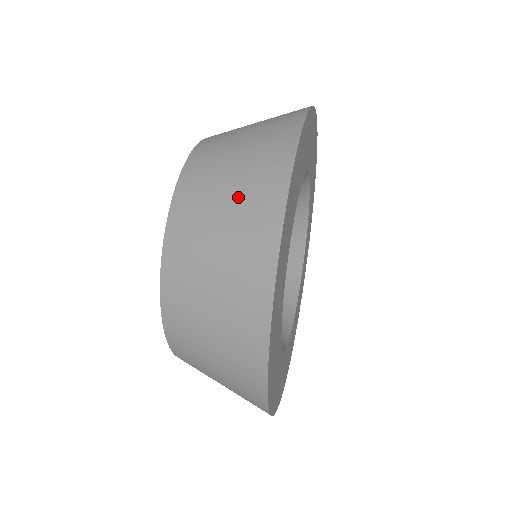
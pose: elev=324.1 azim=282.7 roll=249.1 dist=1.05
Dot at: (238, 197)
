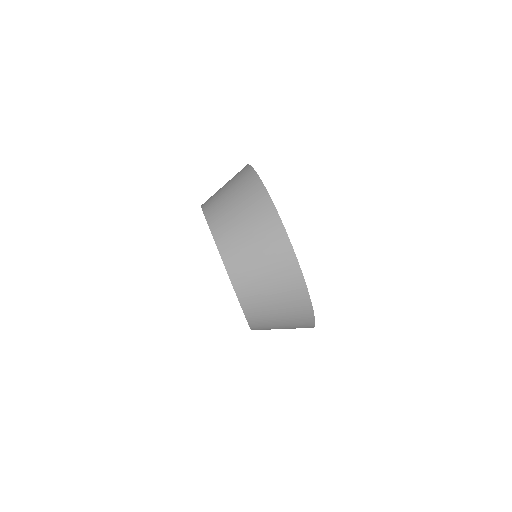
Dot at: (285, 309)
